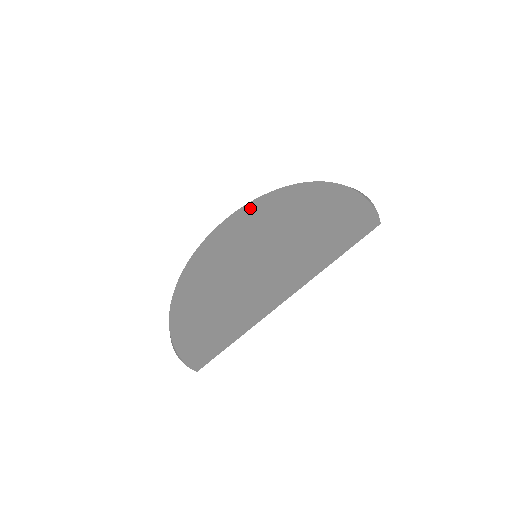
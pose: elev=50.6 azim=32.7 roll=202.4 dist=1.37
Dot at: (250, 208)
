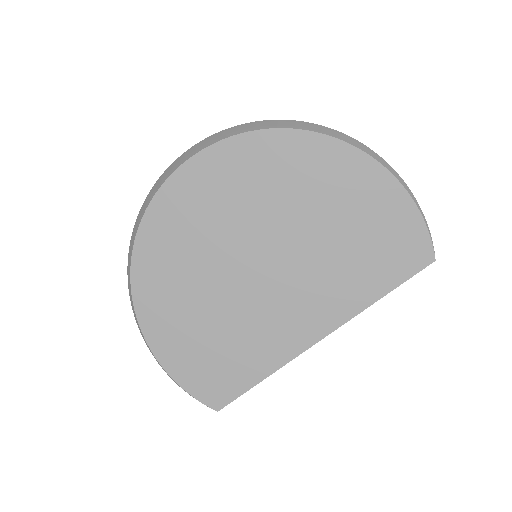
Dot at: (225, 157)
